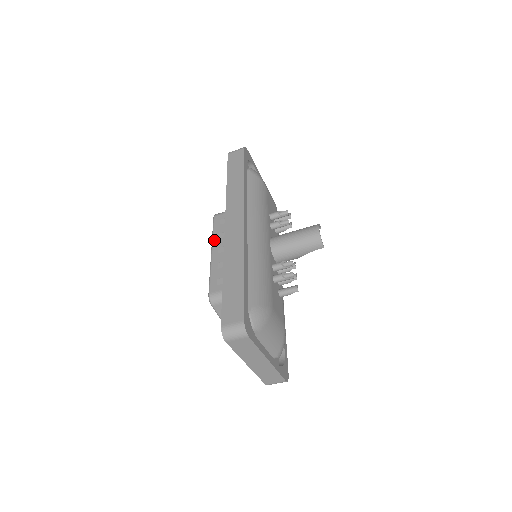
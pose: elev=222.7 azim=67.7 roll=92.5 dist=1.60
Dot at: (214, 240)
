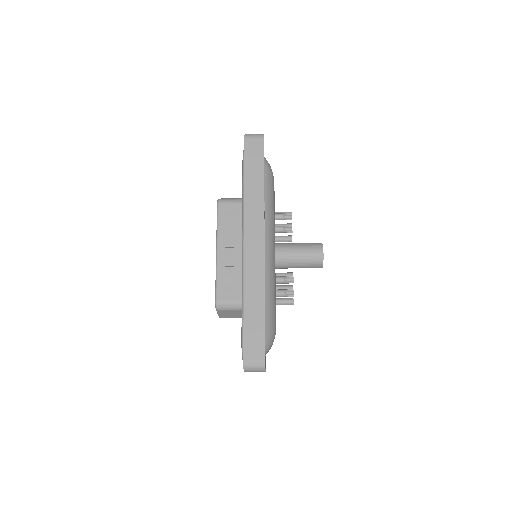
Dot at: (220, 236)
